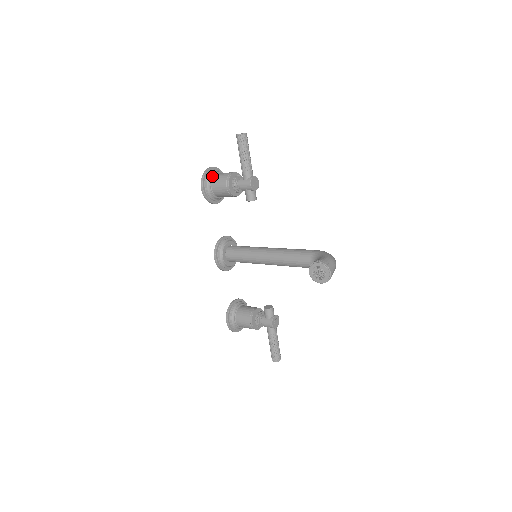
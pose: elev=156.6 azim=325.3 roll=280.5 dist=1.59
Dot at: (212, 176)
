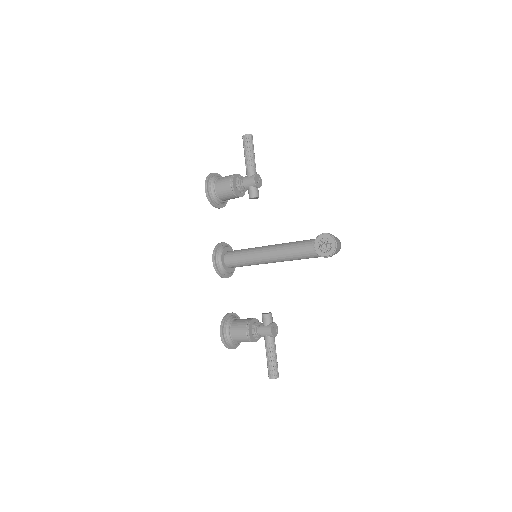
Dot at: (216, 179)
